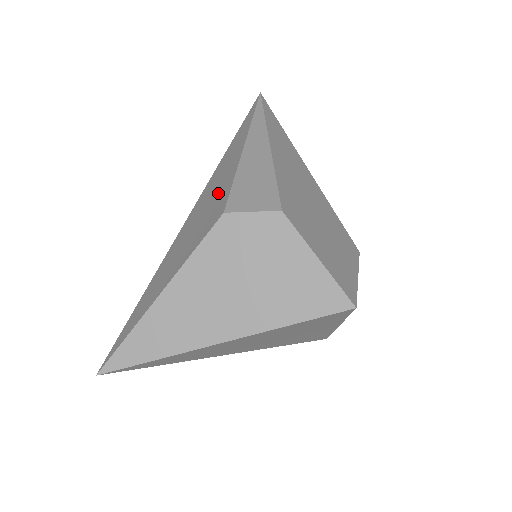
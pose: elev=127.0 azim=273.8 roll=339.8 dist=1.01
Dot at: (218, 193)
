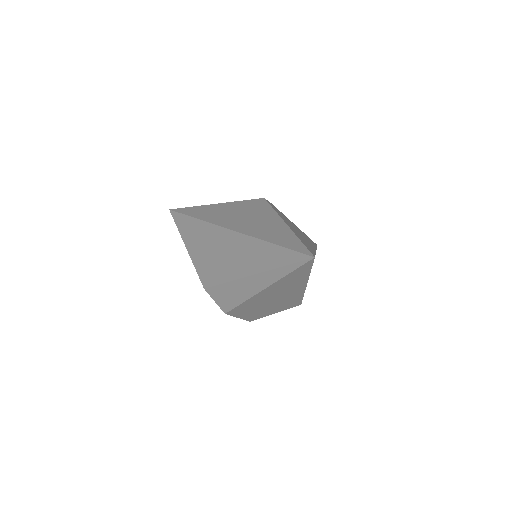
Dot at: (221, 267)
